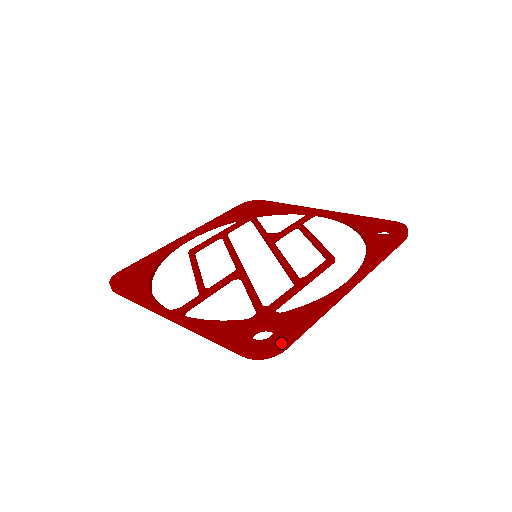
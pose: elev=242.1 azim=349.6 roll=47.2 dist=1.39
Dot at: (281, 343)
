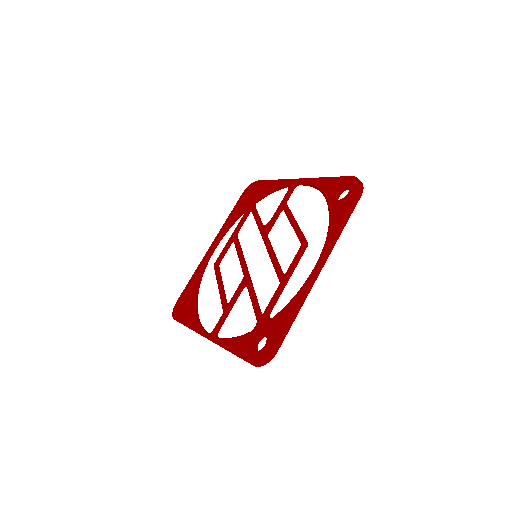
Dot at: (270, 351)
